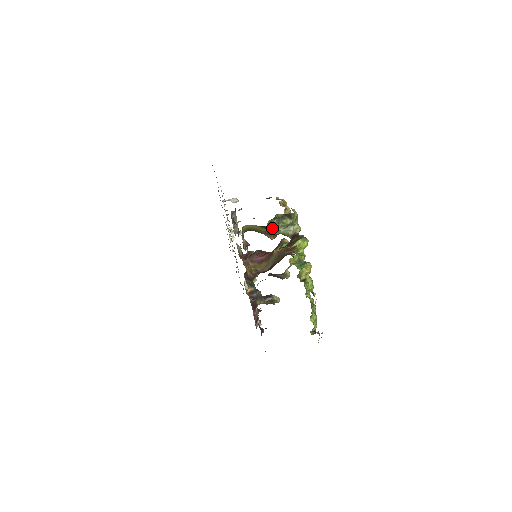
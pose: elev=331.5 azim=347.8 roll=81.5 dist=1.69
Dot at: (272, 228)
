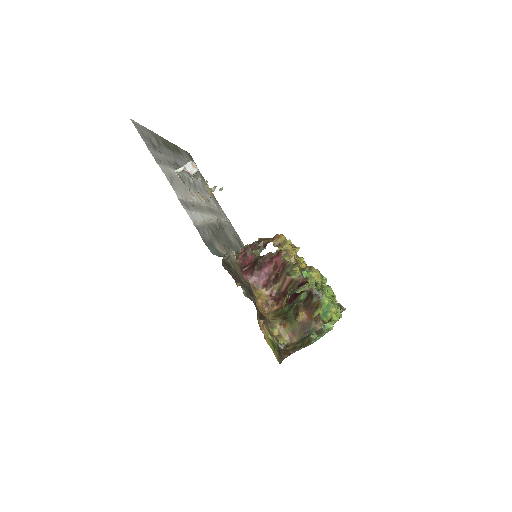
Dot at: (286, 297)
